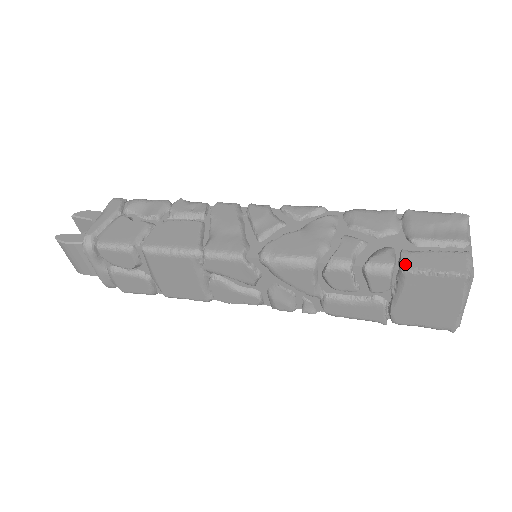
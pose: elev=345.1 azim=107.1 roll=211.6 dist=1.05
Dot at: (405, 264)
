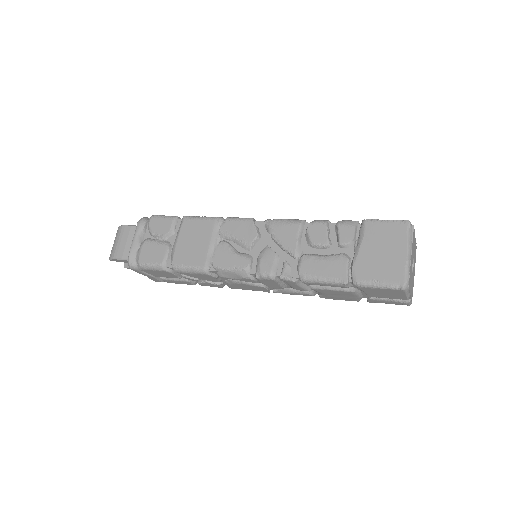
Dot at: (366, 221)
